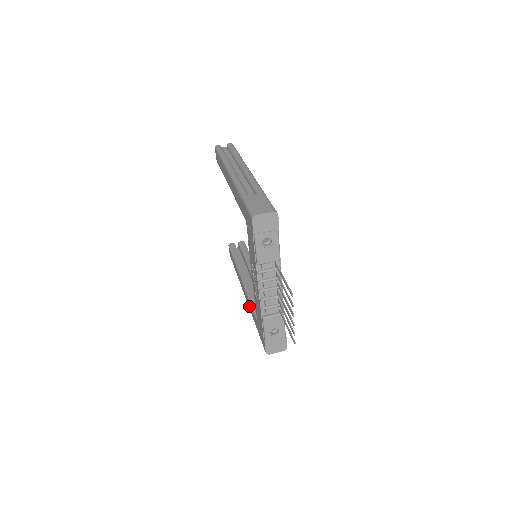
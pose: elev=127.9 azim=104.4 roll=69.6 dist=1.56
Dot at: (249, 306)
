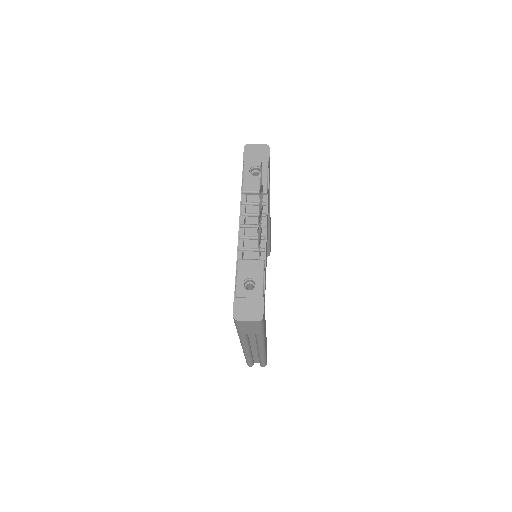
Dot at: occluded
